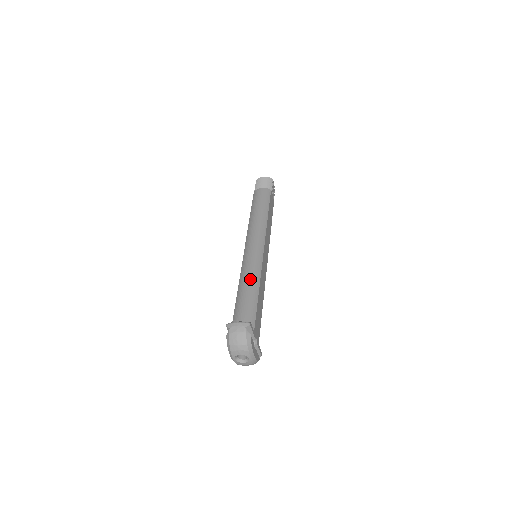
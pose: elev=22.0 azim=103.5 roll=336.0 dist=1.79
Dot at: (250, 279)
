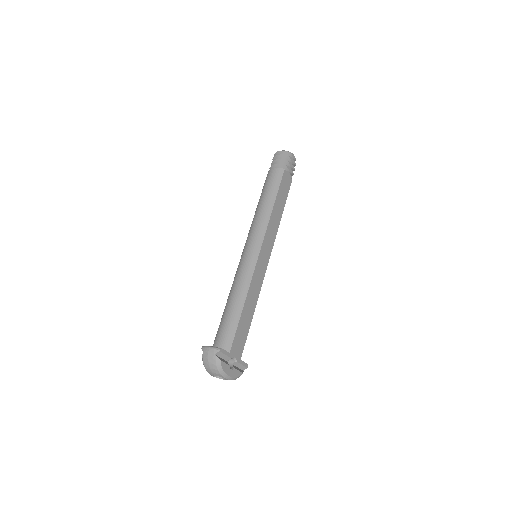
Dot at: (237, 291)
